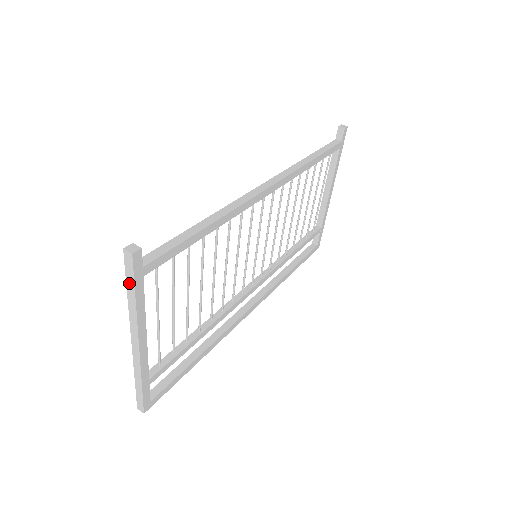
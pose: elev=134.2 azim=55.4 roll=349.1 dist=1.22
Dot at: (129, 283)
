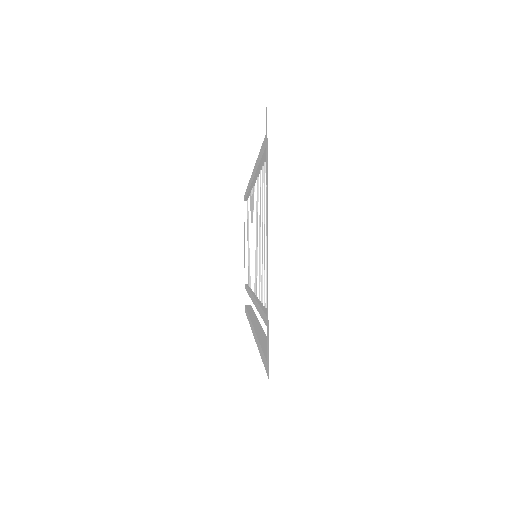
Dot at: (272, 148)
